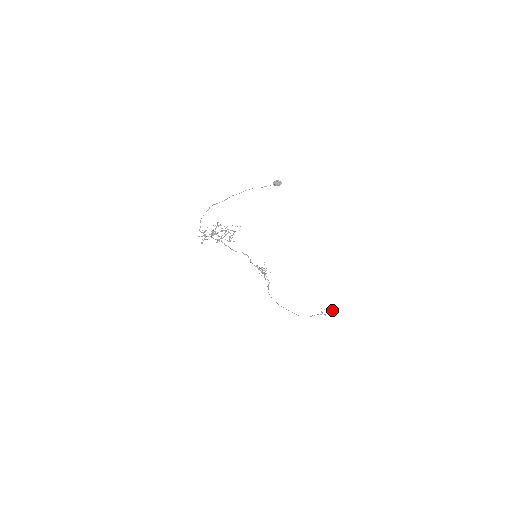
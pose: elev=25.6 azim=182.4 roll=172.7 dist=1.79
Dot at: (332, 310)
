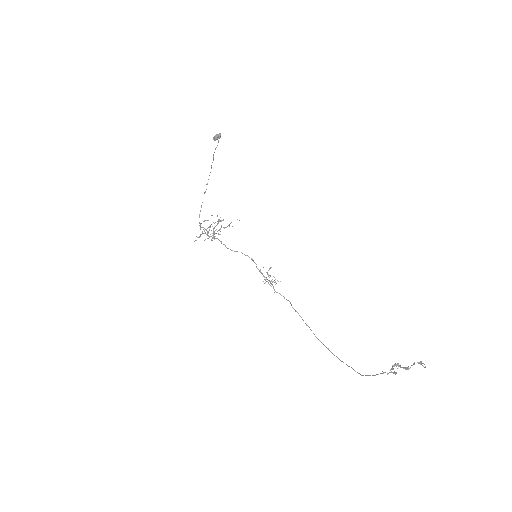
Dot at: occluded
